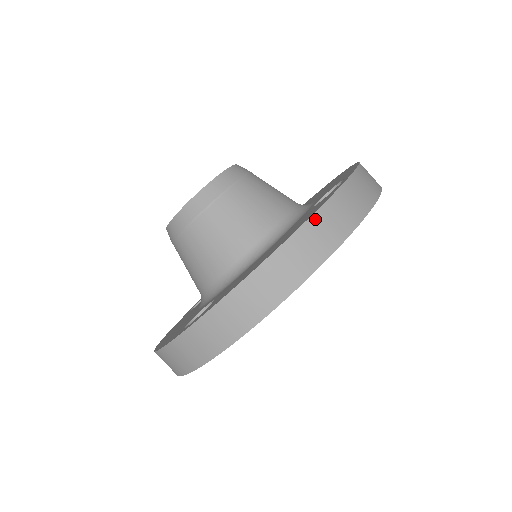
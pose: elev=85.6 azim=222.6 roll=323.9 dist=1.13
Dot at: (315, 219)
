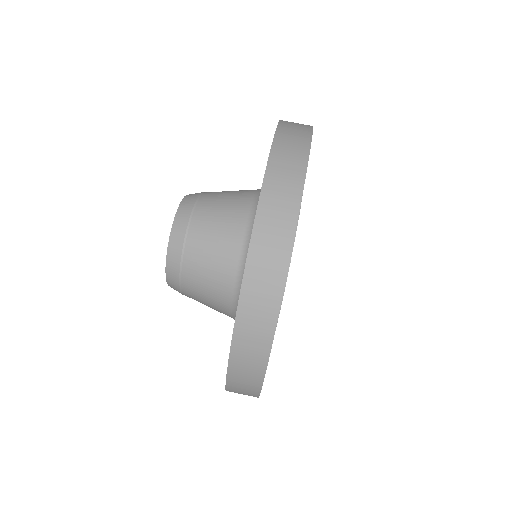
Dot at: (247, 283)
